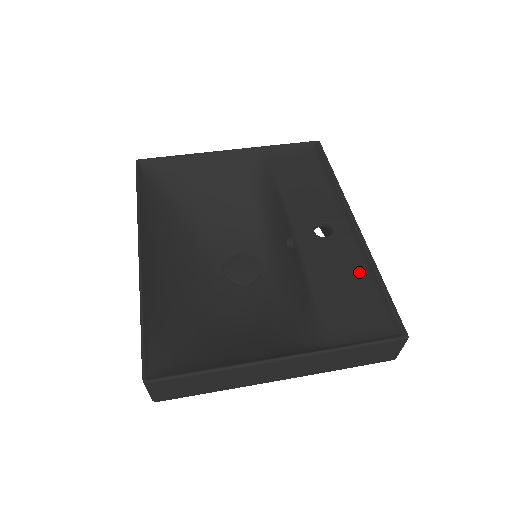
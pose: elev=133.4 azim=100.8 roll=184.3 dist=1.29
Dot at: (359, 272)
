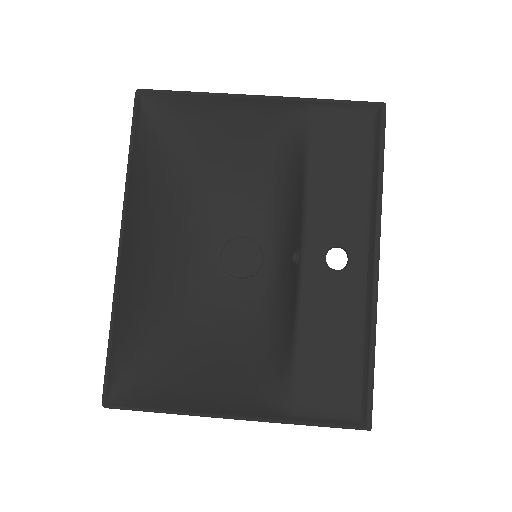
Dot at: (355, 331)
